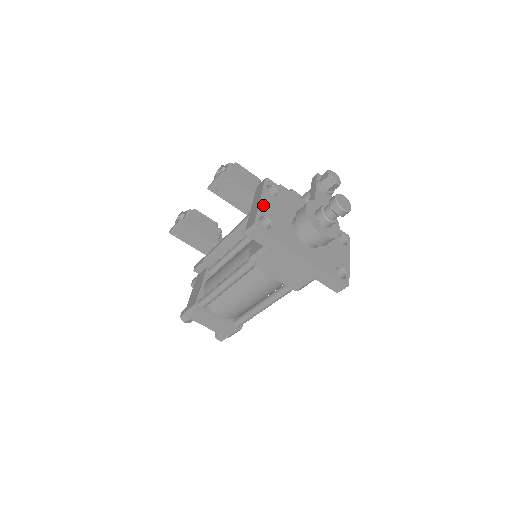
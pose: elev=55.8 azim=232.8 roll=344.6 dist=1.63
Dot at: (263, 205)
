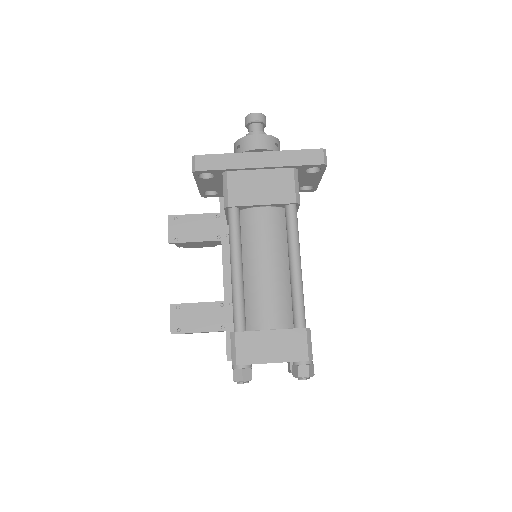
Dot at: occluded
